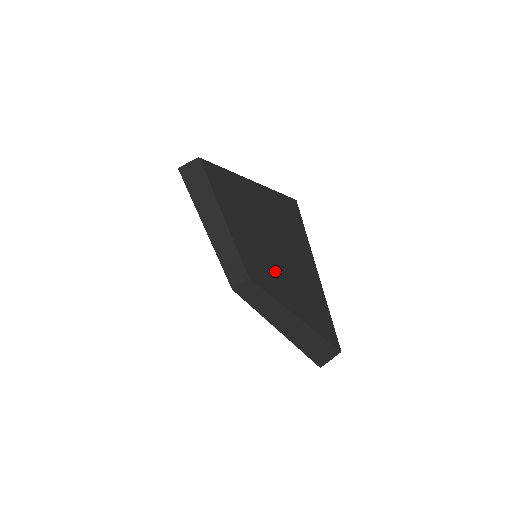
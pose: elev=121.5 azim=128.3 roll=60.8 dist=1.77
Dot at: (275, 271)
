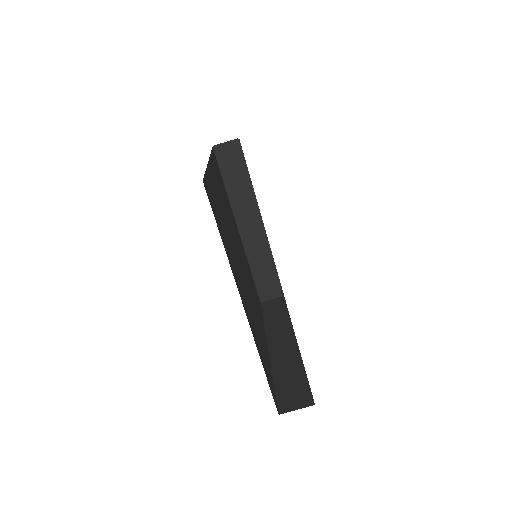
Dot at: occluded
